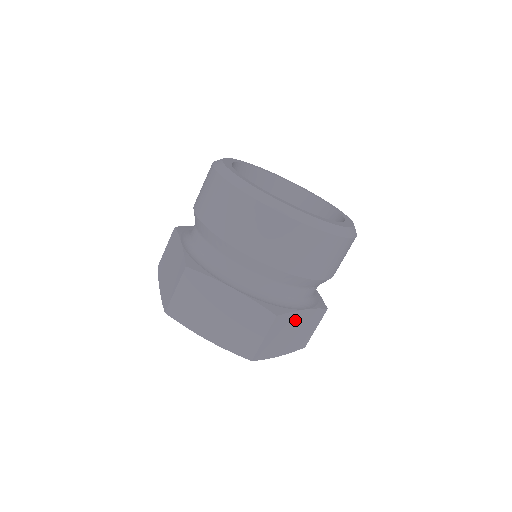
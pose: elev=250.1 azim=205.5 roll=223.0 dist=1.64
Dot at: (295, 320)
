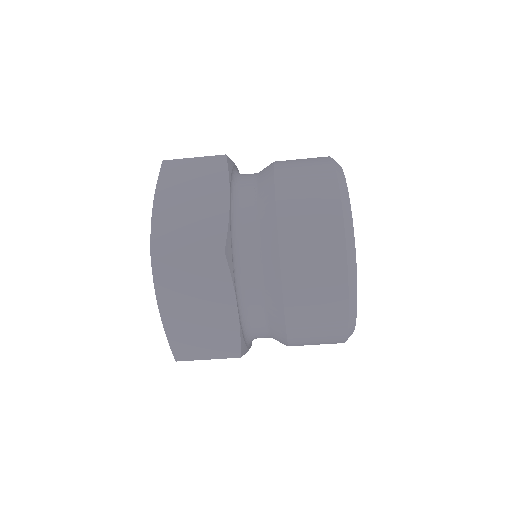
Dot at: occluded
